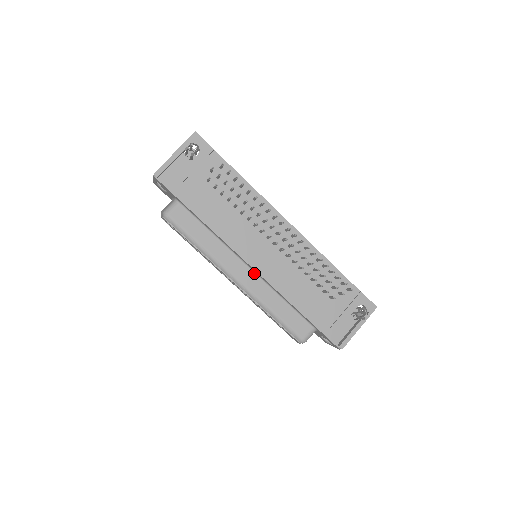
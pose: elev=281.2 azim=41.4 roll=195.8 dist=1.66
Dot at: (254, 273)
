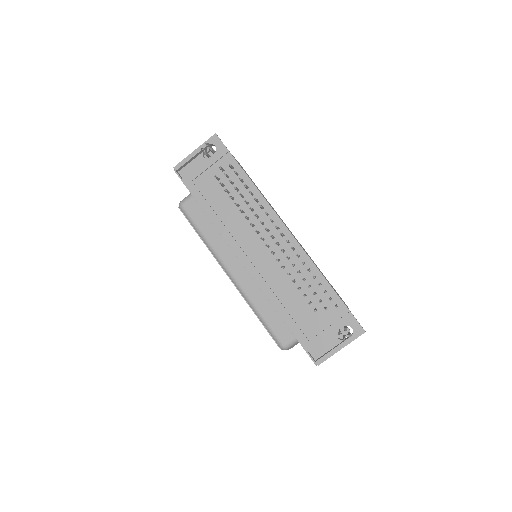
Dot at: occluded
